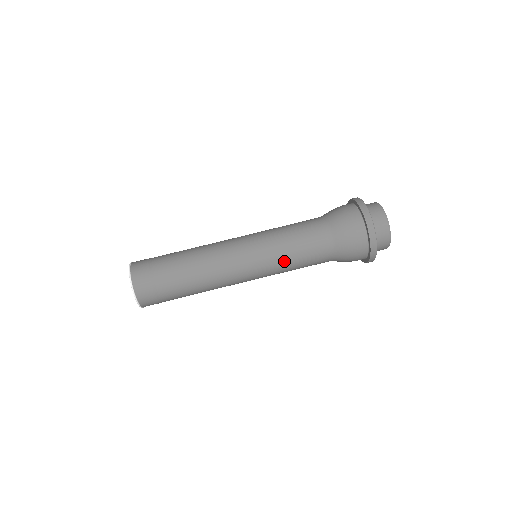
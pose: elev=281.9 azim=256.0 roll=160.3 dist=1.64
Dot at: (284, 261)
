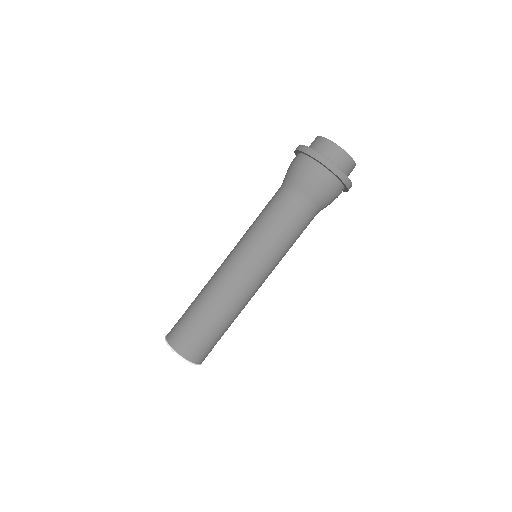
Dot at: (274, 239)
